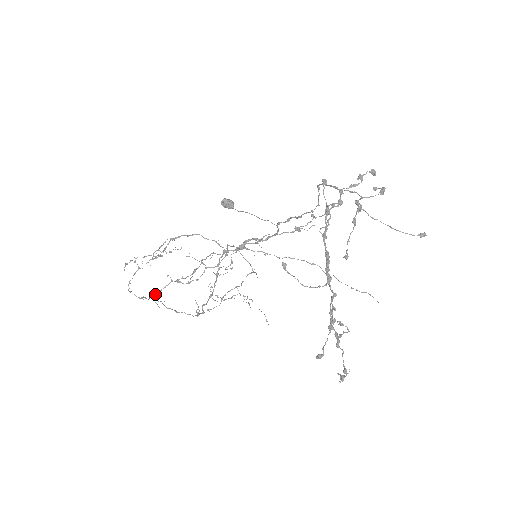
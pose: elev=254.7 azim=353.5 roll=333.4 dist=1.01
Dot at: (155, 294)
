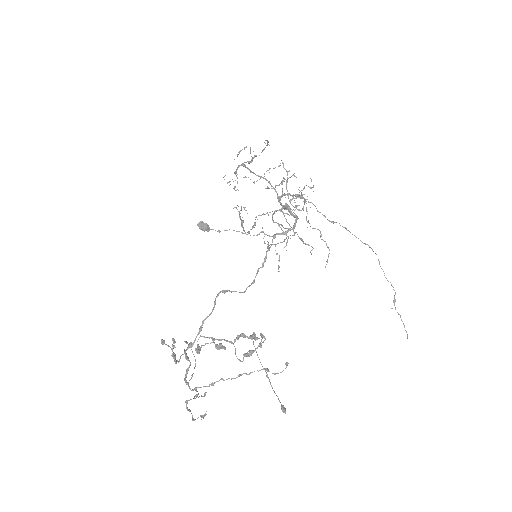
Dot at: (241, 207)
